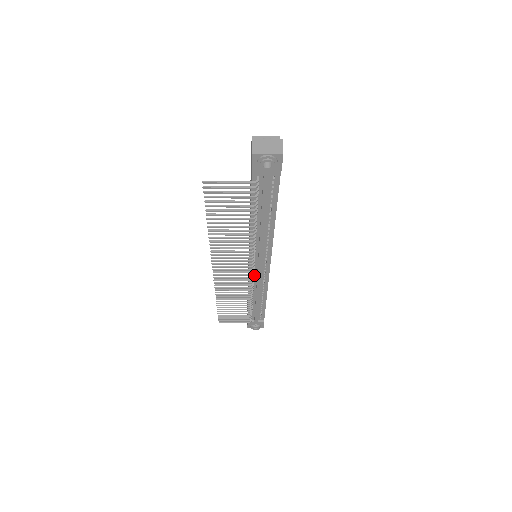
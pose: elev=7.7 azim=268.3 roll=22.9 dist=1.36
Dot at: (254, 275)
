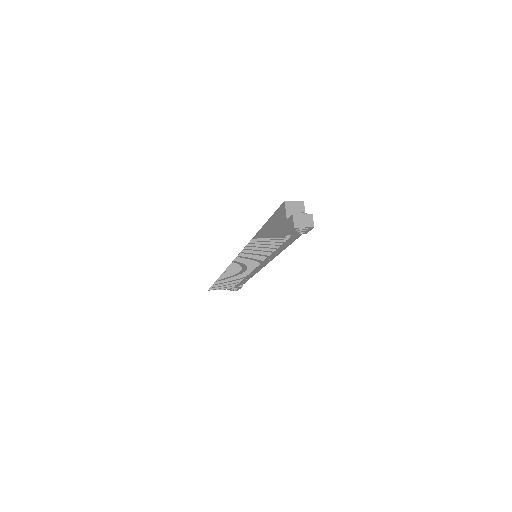
Dot at: occluded
